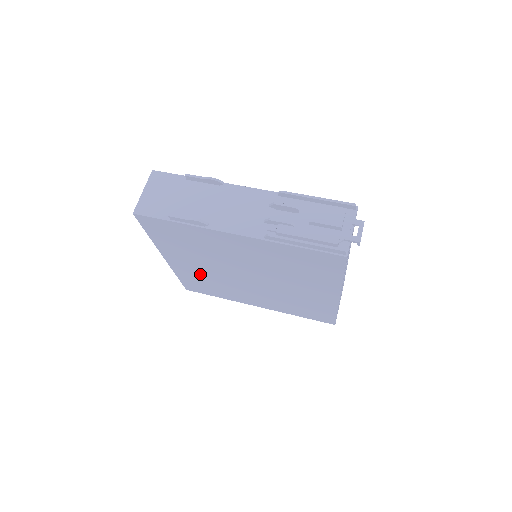
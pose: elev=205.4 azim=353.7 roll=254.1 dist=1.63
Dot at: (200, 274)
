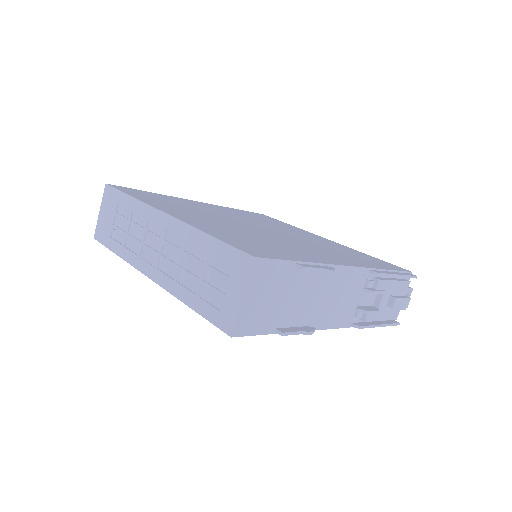
Dot at: occluded
